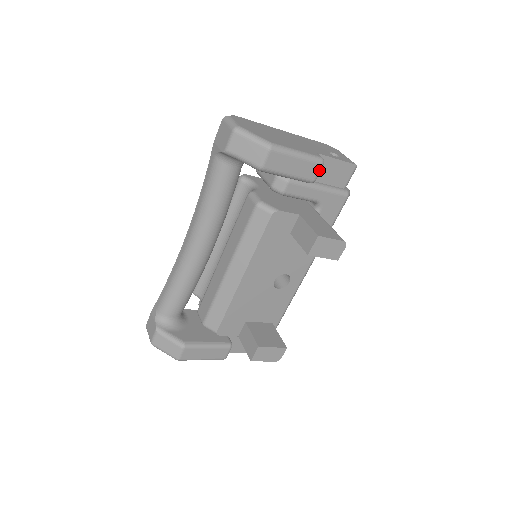
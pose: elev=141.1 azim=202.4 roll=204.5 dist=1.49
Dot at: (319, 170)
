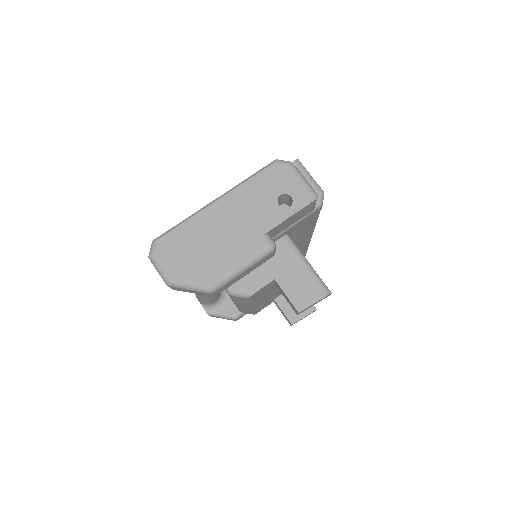
Dot at: (273, 253)
